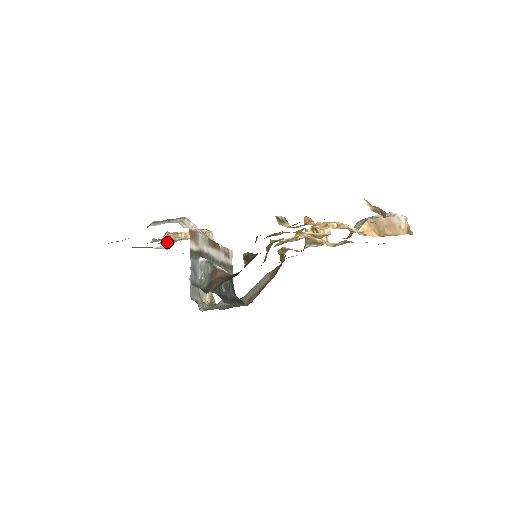
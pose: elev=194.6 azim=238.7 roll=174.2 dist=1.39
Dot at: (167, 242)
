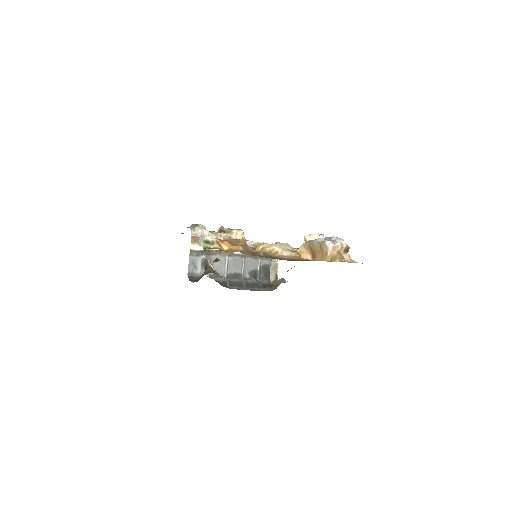
Dot at: occluded
